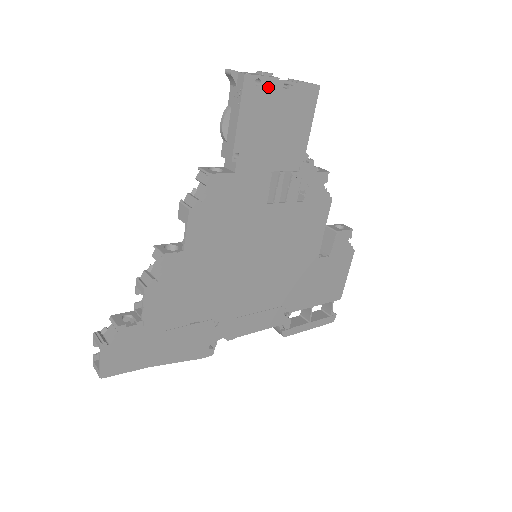
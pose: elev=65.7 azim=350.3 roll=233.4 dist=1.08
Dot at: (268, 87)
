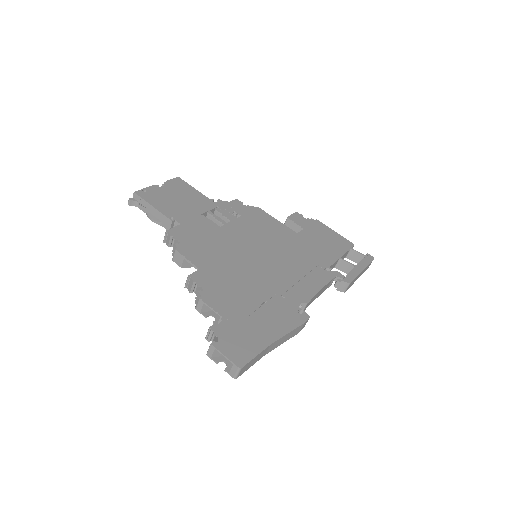
Dot at: (152, 190)
